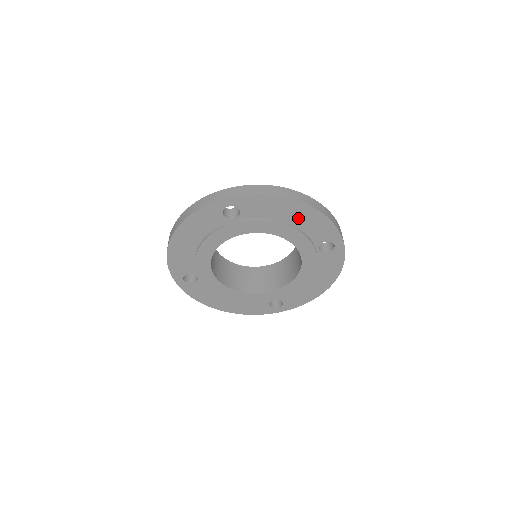
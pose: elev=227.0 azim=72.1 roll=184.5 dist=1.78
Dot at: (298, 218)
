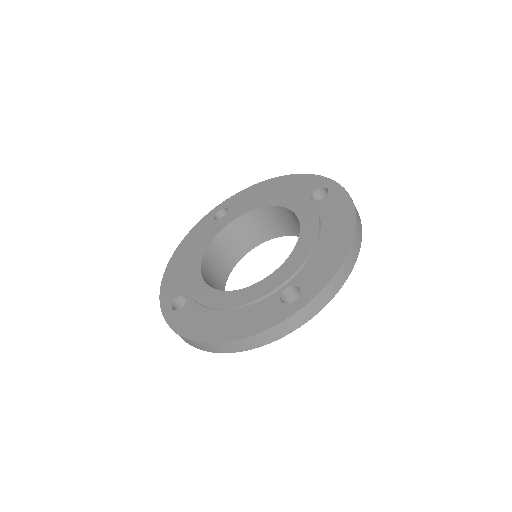
Dot at: (279, 188)
